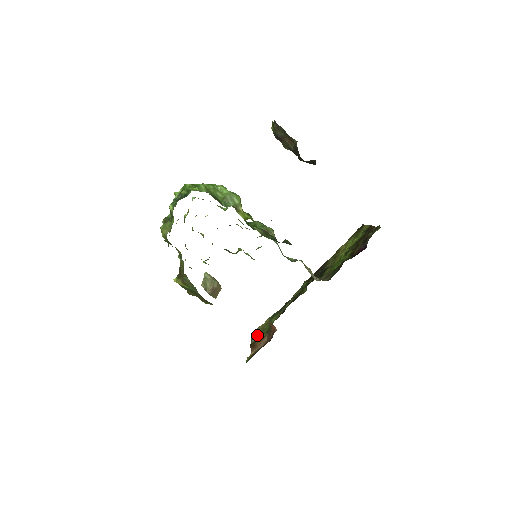
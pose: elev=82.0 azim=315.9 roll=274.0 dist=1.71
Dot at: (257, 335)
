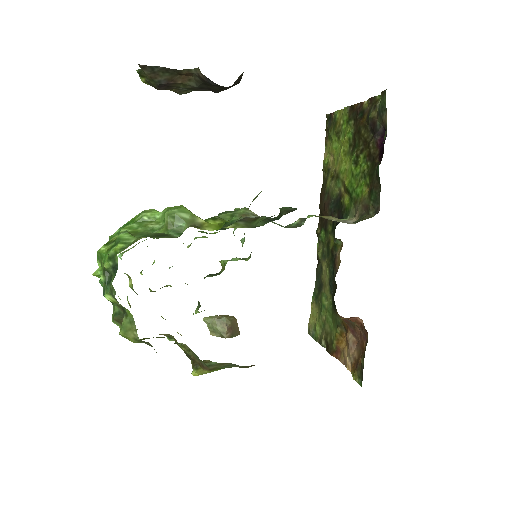
Dot at: (323, 334)
